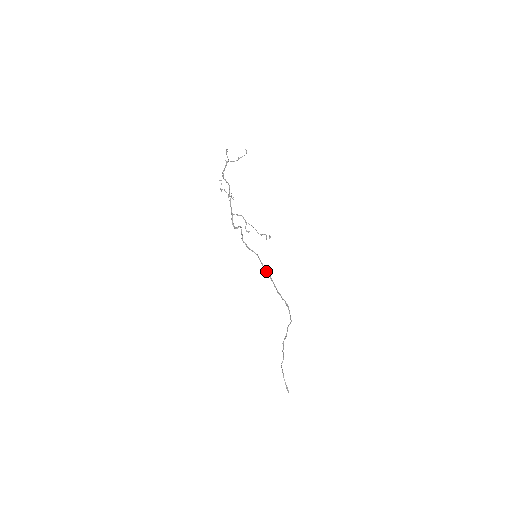
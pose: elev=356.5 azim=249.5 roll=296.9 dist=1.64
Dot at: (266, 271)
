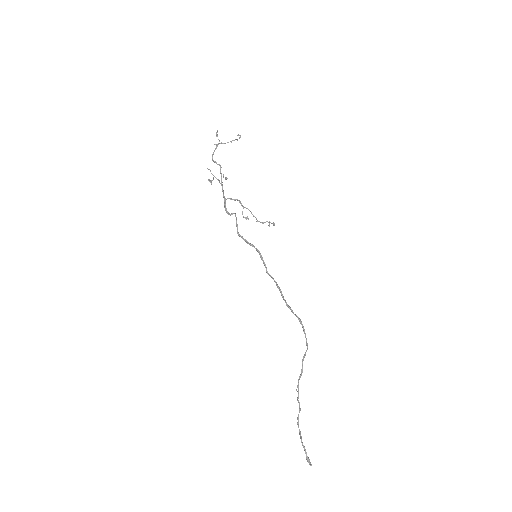
Dot at: (270, 275)
